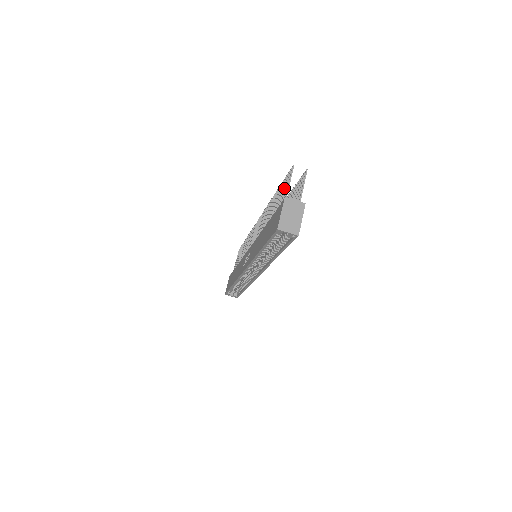
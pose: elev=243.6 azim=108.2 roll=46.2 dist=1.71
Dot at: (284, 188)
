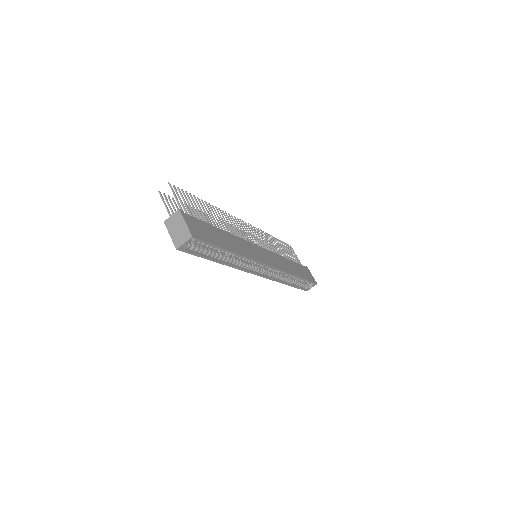
Dot at: (177, 209)
